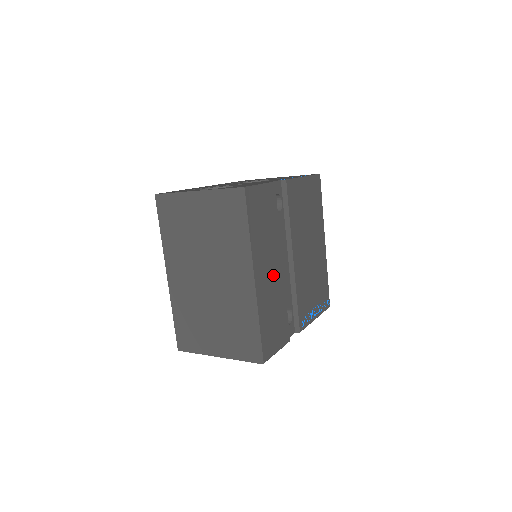
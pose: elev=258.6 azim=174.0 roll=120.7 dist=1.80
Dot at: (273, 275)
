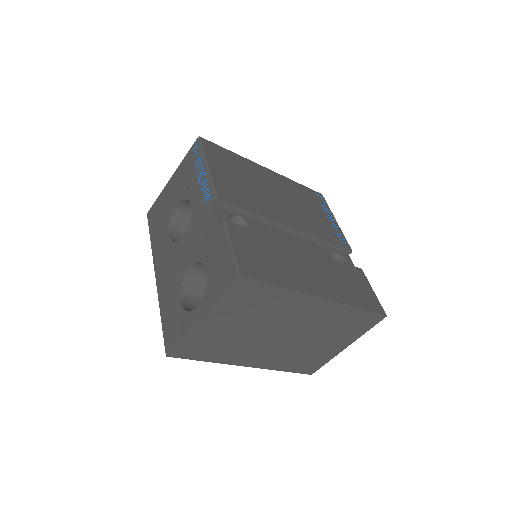
Dot at: (314, 267)
